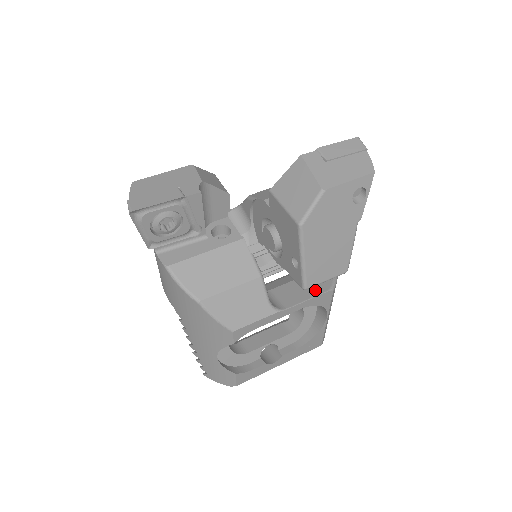
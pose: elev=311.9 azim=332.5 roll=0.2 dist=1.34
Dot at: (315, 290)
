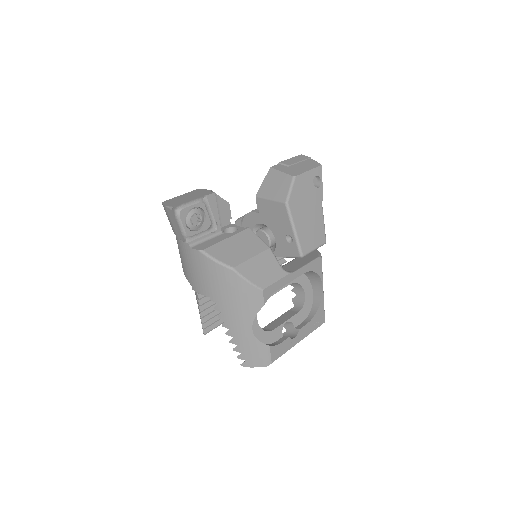
Dot at: (309, 260)
